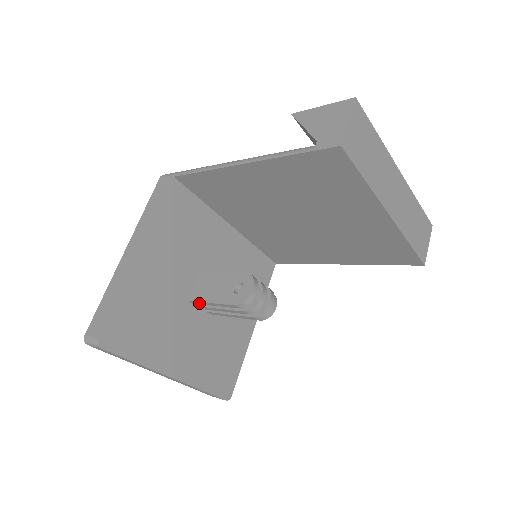
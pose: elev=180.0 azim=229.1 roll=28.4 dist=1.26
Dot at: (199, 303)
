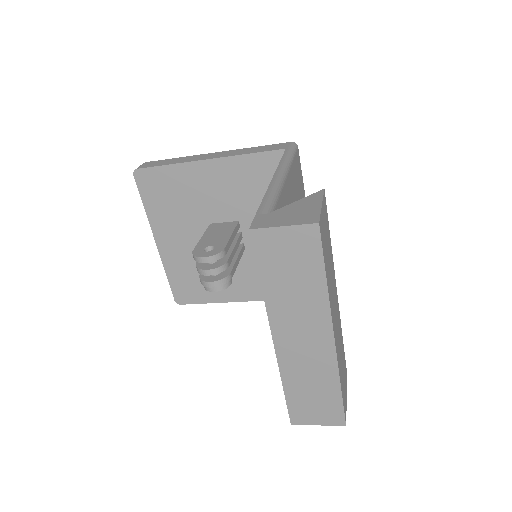
Dot at: occluded
